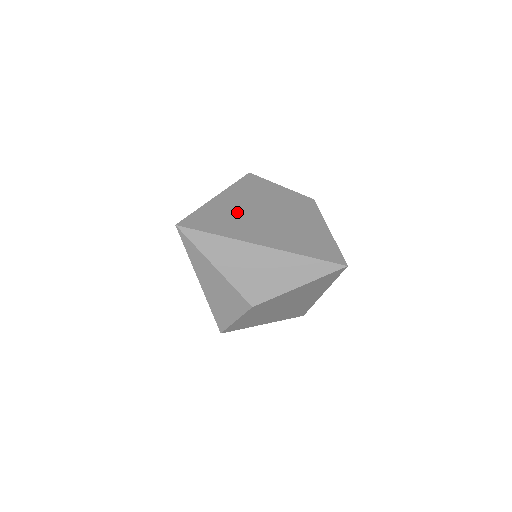
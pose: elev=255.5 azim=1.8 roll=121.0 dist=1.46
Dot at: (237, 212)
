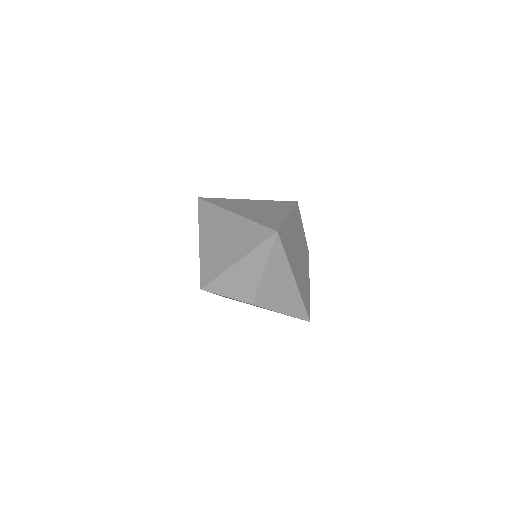
Dot at: (293, 240)
